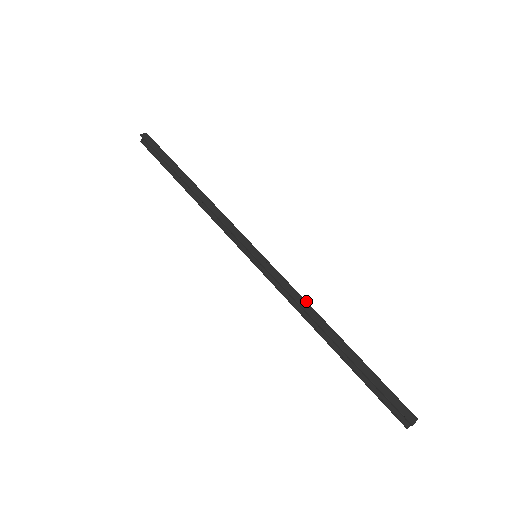
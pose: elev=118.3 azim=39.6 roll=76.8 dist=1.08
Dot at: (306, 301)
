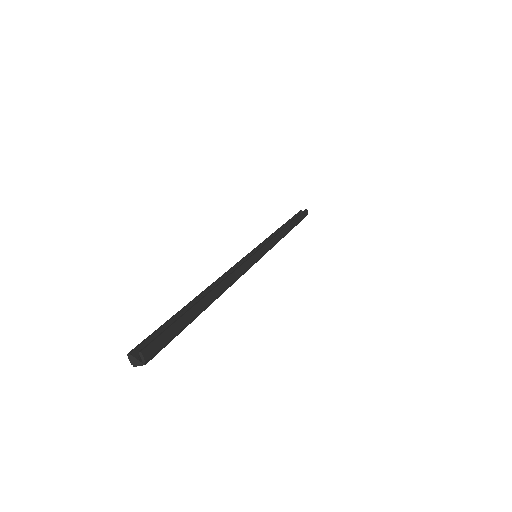
Dot at: occluded
